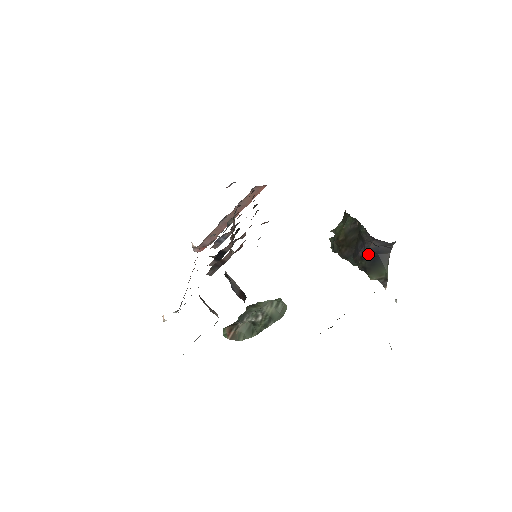
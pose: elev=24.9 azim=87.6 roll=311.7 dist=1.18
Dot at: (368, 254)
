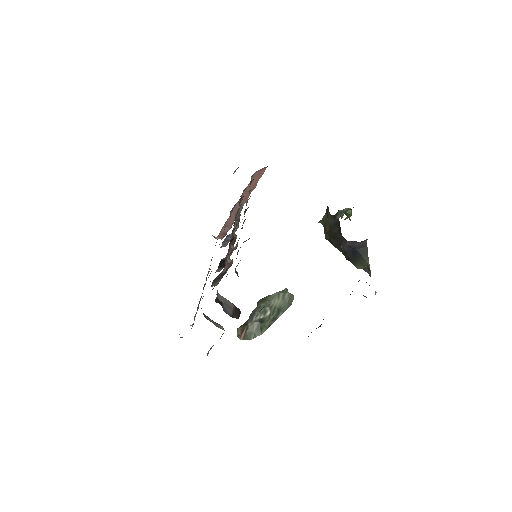
Dot at: (348, 249)
